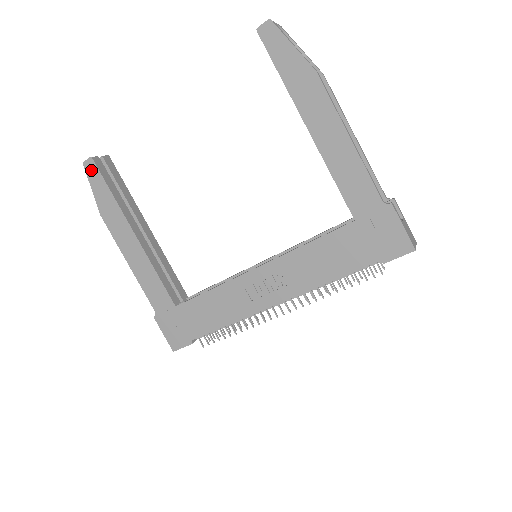
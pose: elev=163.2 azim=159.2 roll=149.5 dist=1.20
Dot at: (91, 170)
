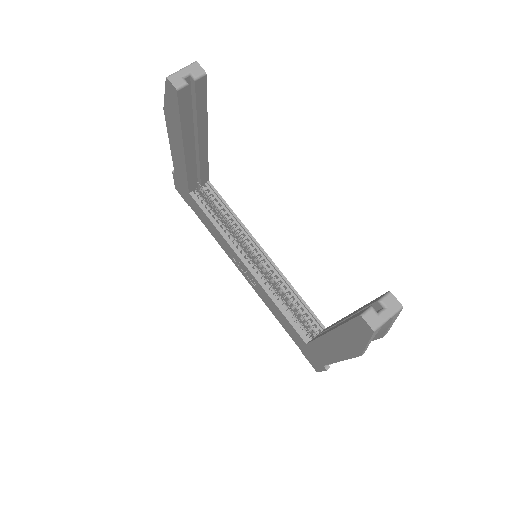
Dot at: (171, 91)
